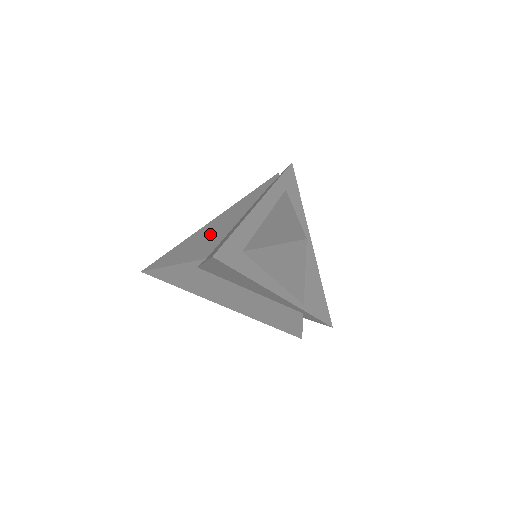
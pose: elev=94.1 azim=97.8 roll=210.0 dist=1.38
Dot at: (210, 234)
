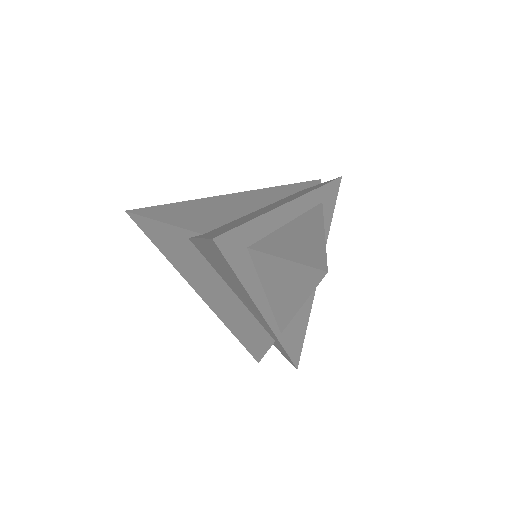
Dot at: (219, 208)
